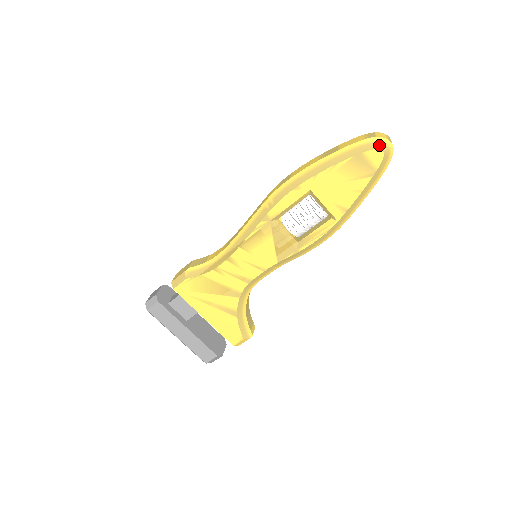
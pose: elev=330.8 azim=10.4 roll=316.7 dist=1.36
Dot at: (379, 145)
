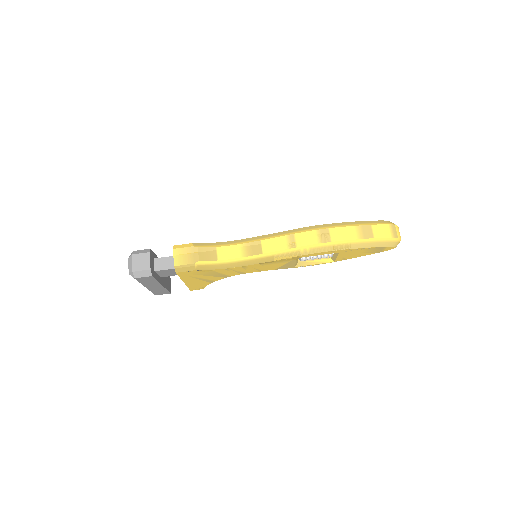
Dot at: (397, 244)
